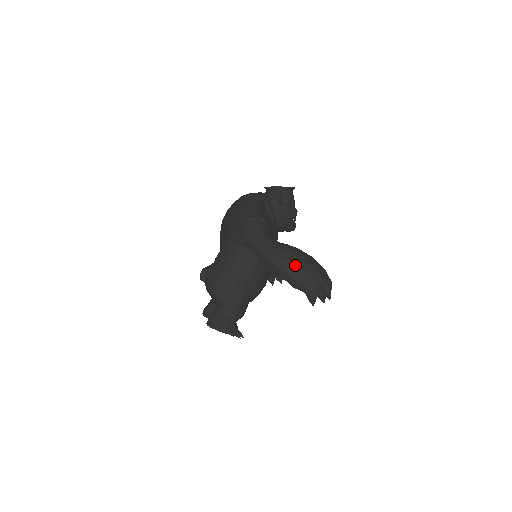
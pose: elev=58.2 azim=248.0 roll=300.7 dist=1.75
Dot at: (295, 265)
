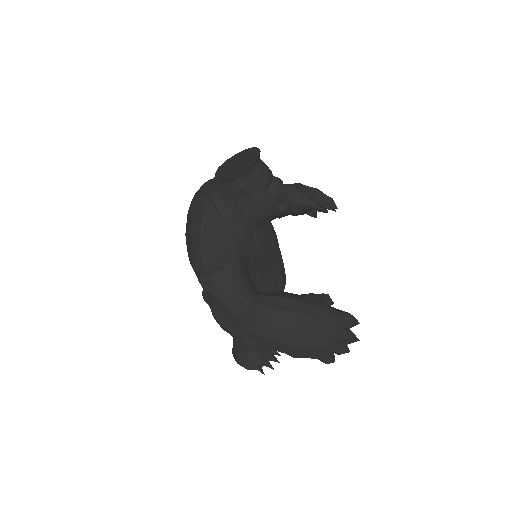
Dot at: (281, 341)
